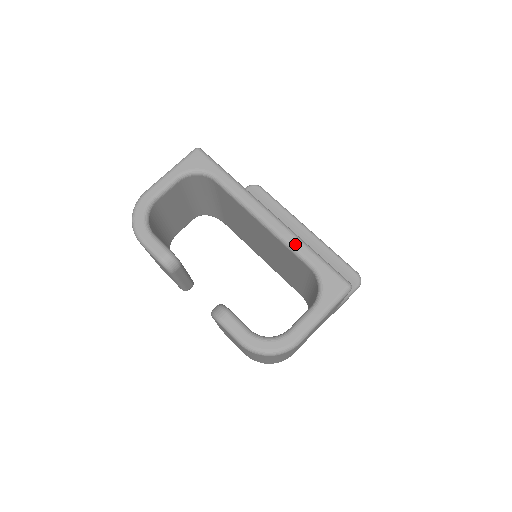
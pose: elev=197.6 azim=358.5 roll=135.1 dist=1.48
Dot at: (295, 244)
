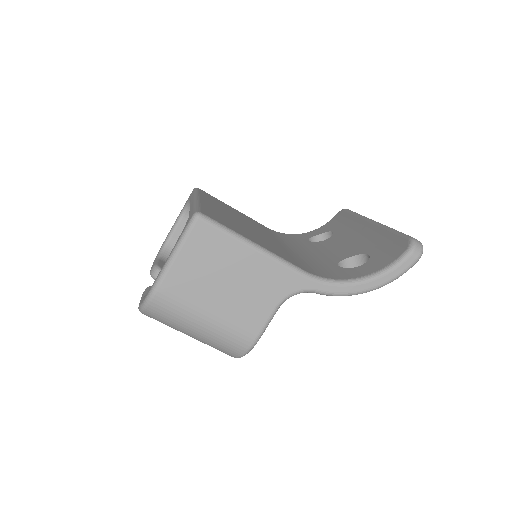
Dot at: occluded
